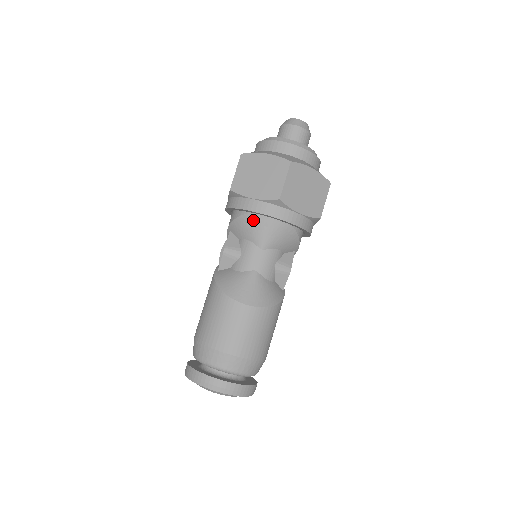
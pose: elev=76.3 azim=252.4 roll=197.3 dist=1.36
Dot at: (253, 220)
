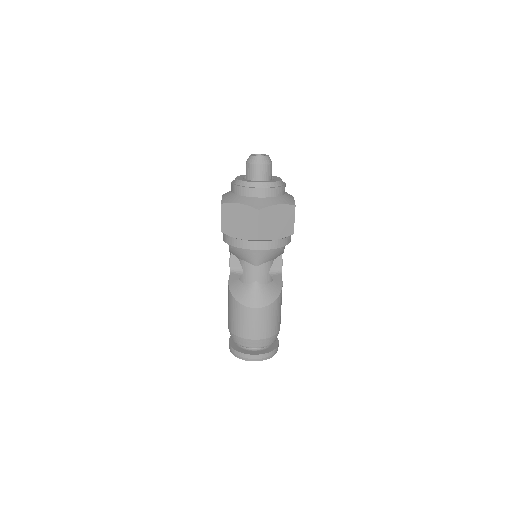
Dot at: (244, 250)
